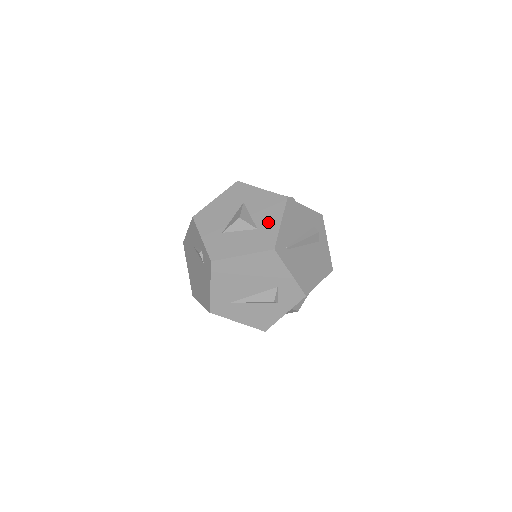
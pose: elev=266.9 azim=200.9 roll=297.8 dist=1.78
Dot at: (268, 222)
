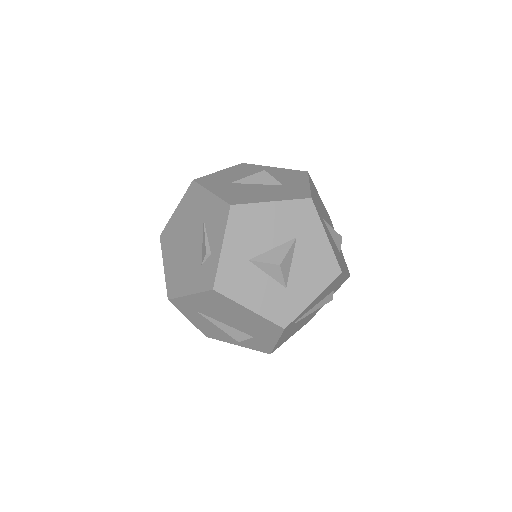
Dot at: (302, 289)
